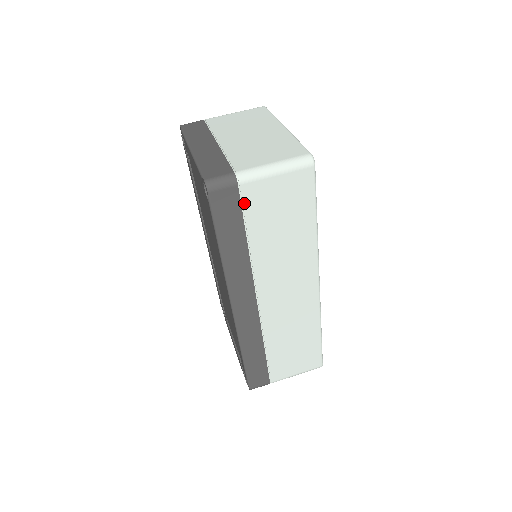
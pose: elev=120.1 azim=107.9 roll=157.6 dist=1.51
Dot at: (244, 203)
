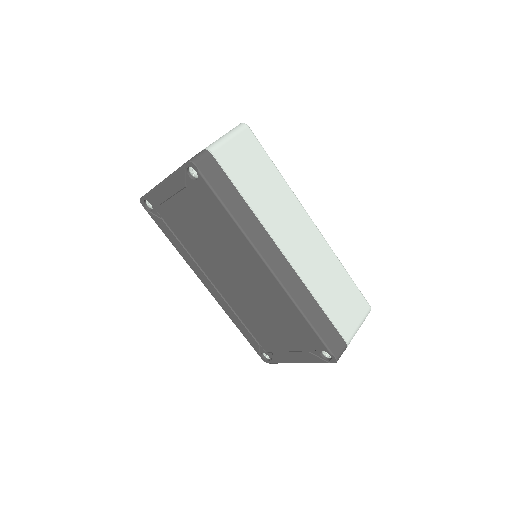
Dot at: (223, 167)
